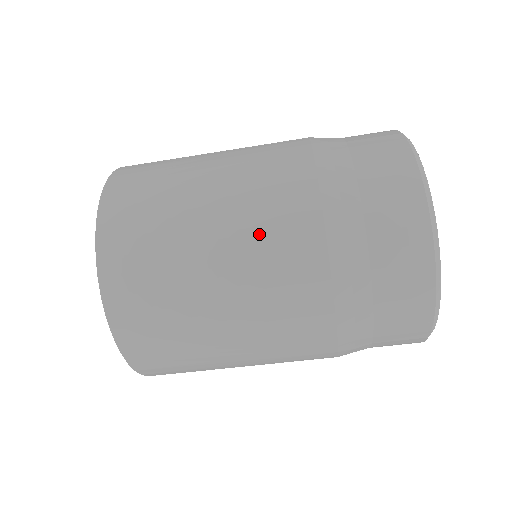
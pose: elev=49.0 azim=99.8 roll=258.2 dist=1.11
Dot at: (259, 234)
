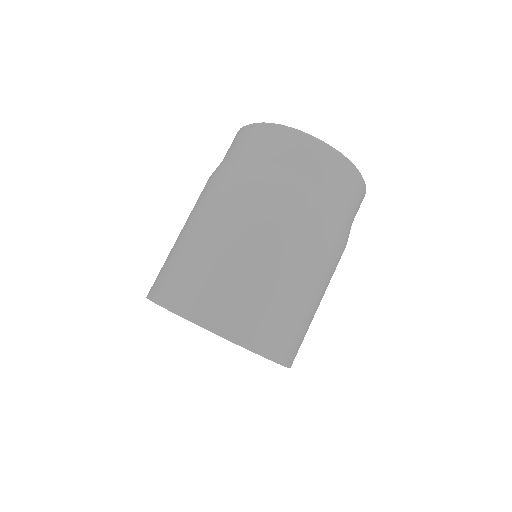
Dot at: (199, 207)
